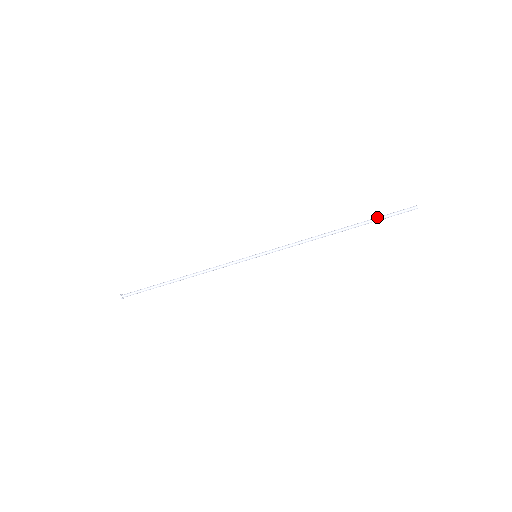
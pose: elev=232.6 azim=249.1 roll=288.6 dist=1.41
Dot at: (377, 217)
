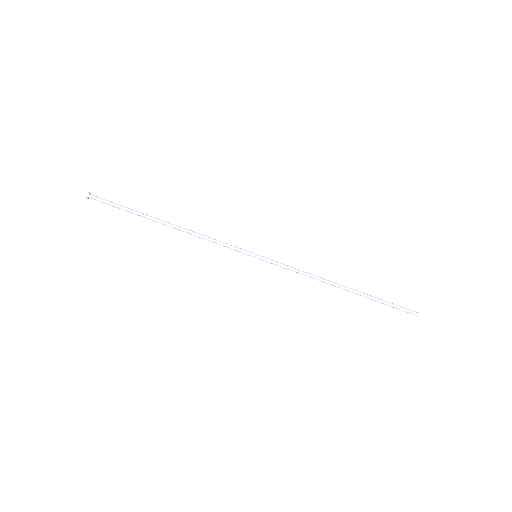
Dot at: (381, 300)
